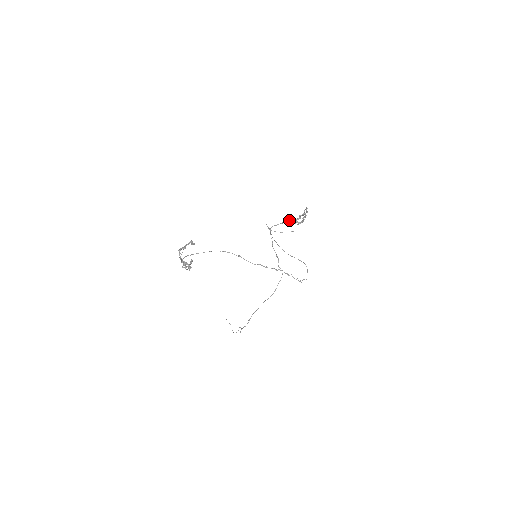
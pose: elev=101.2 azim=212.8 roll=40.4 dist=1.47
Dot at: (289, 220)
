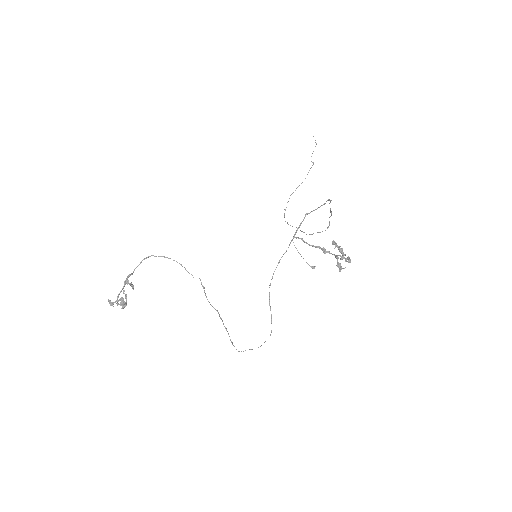
Dot at: (322, 249)
